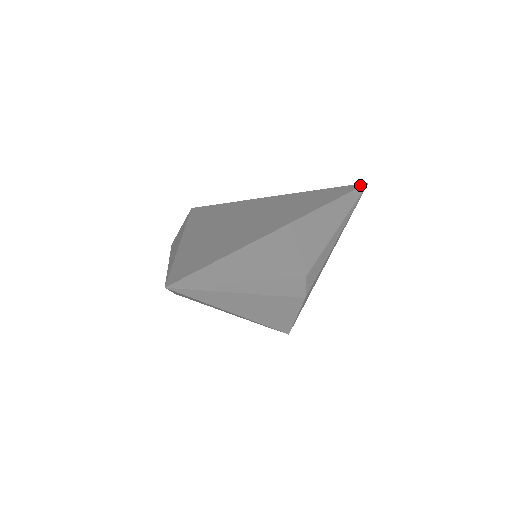
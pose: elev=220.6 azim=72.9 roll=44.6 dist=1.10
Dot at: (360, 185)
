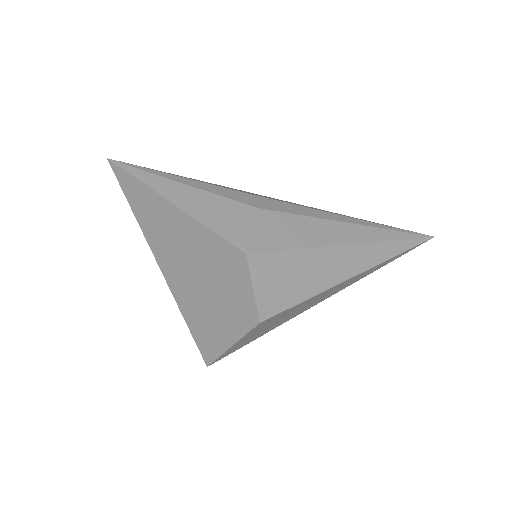
Dot at: occluded
